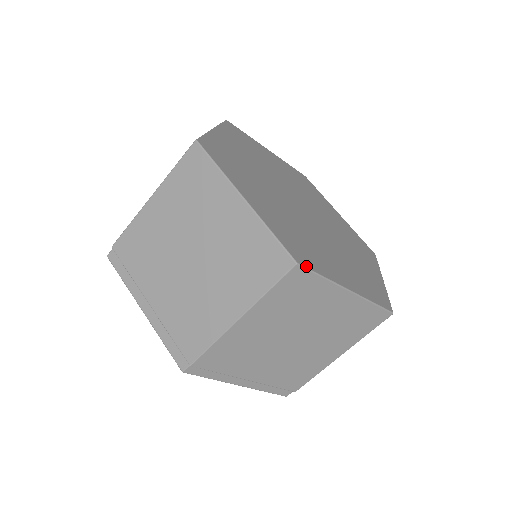
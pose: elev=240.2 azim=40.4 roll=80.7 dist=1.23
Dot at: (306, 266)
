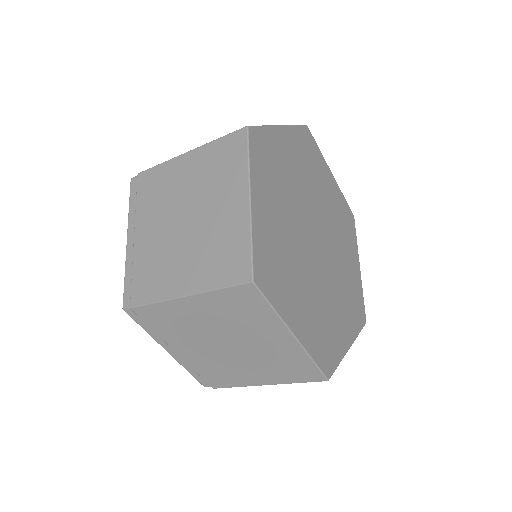
Dot at: (261, 289)
